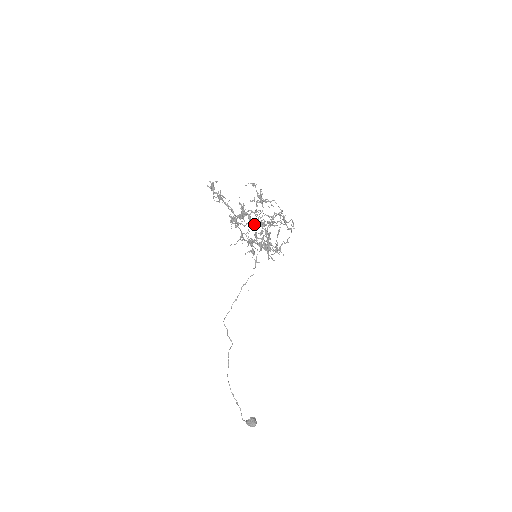
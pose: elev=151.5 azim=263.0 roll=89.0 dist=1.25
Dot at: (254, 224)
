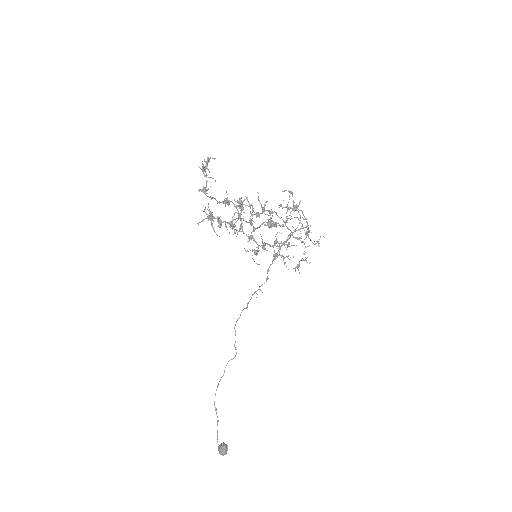
Dot at: (226, 202)
